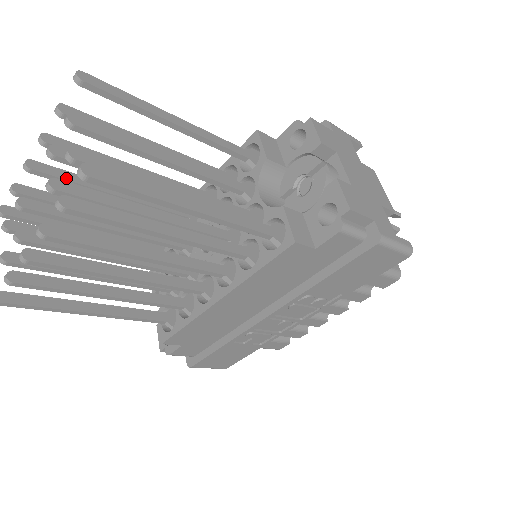
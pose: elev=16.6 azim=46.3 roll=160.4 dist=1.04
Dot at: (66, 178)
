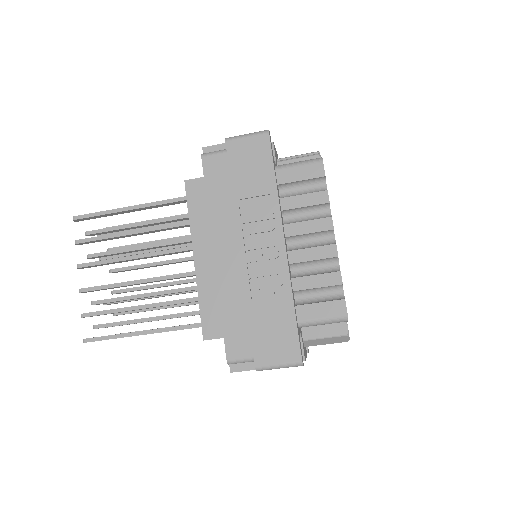
Dot at: (131, 288)
